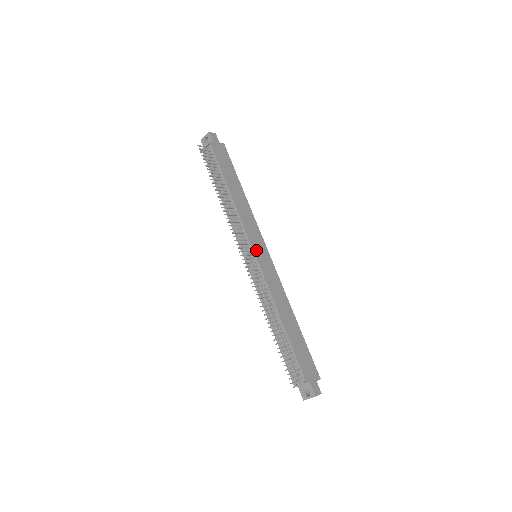
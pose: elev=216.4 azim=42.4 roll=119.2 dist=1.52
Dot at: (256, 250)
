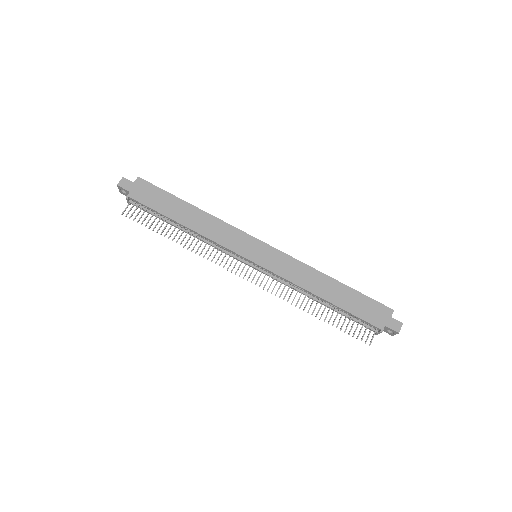
Dot at: (251, 256)
